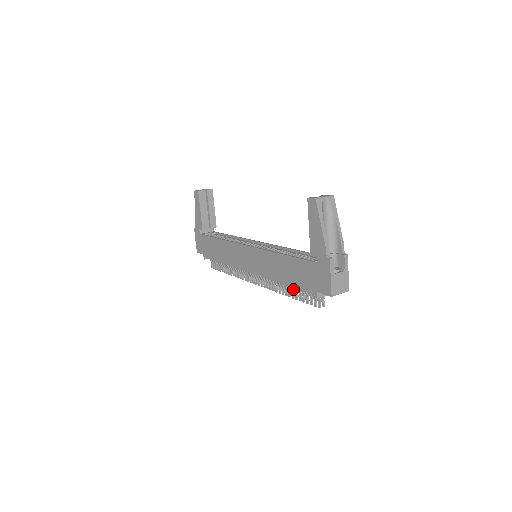
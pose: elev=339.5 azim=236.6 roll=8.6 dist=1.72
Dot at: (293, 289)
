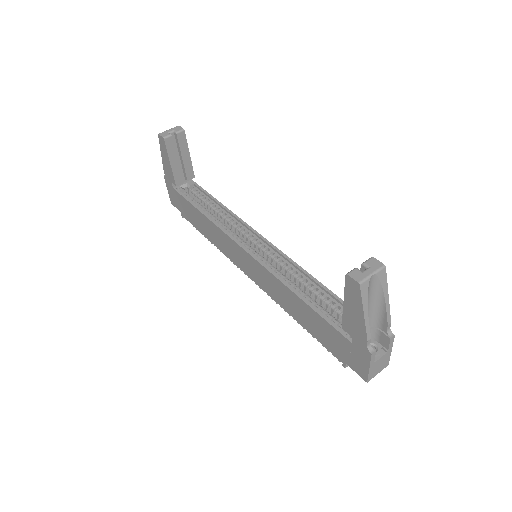
Dot at: occluded
